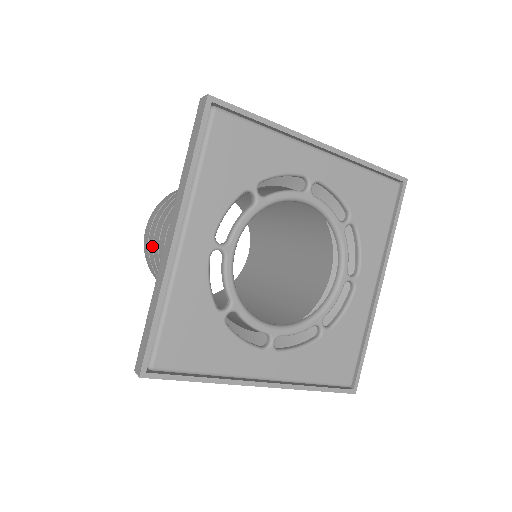
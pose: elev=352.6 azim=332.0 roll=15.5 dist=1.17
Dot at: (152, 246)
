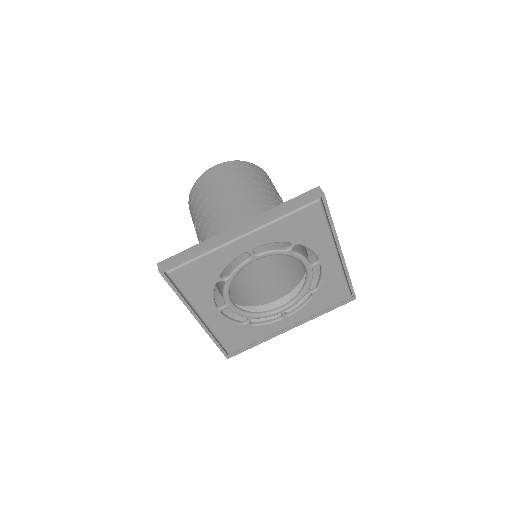
Dot at: occluded
